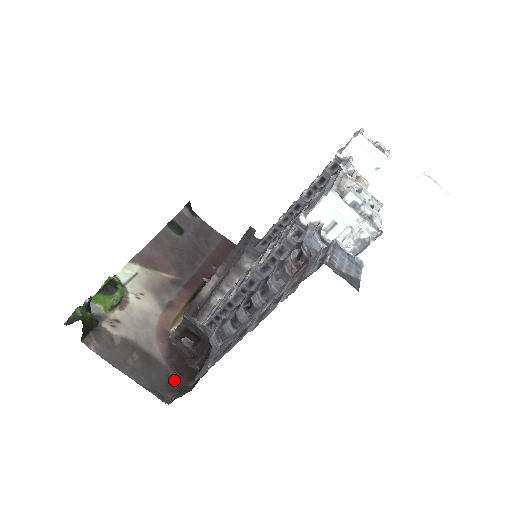
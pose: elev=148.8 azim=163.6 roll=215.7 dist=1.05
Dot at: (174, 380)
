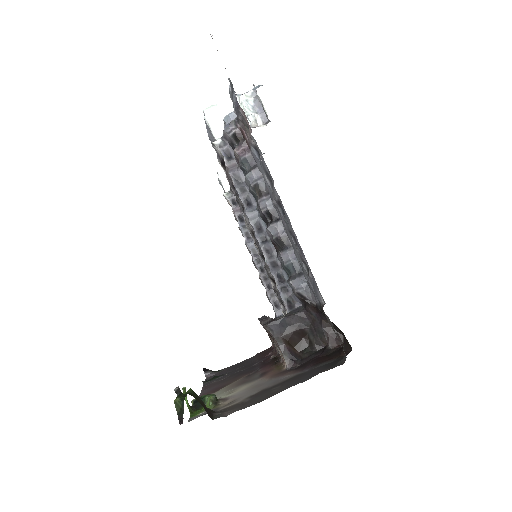
Dot at: (330, 364)
